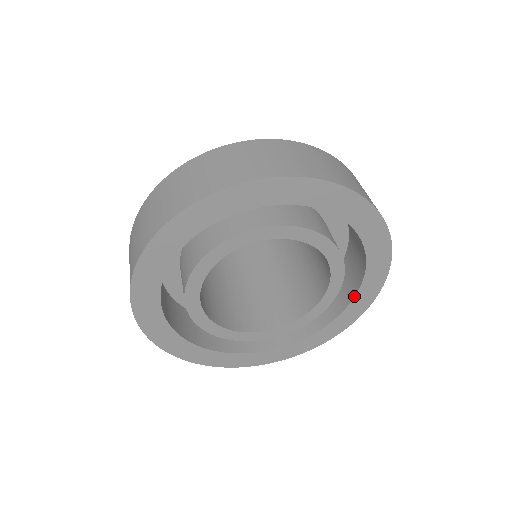
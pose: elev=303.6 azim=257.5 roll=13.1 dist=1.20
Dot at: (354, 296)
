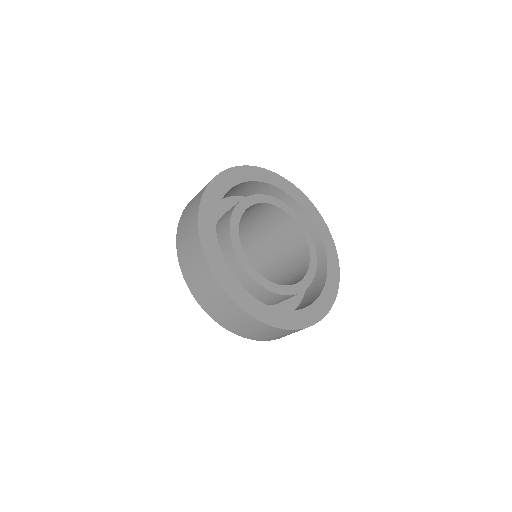
Dot at: (316, 227)
